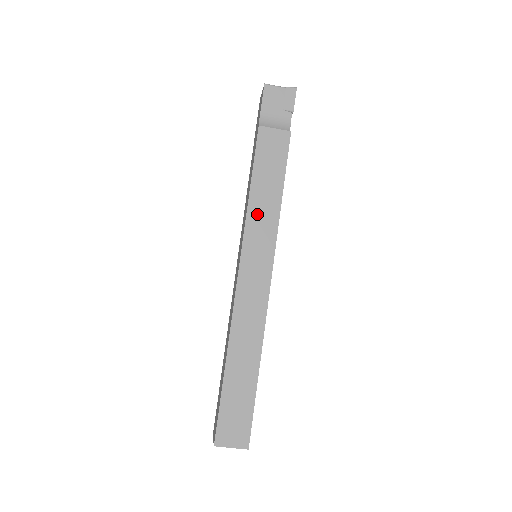
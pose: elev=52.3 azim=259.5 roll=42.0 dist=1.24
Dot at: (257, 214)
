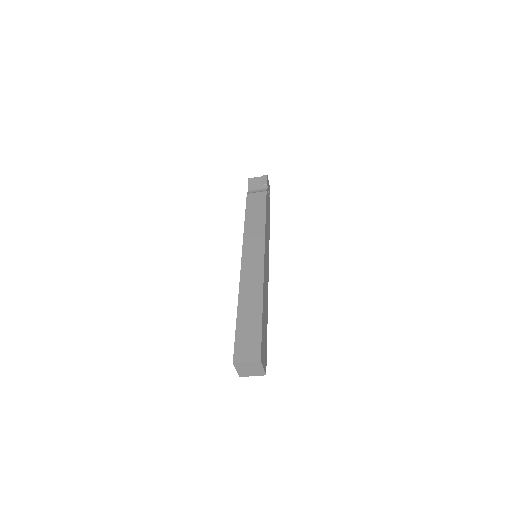
Dot at: (250, 230)
